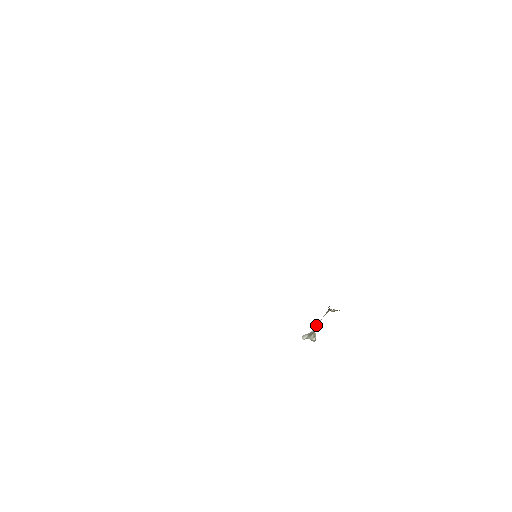
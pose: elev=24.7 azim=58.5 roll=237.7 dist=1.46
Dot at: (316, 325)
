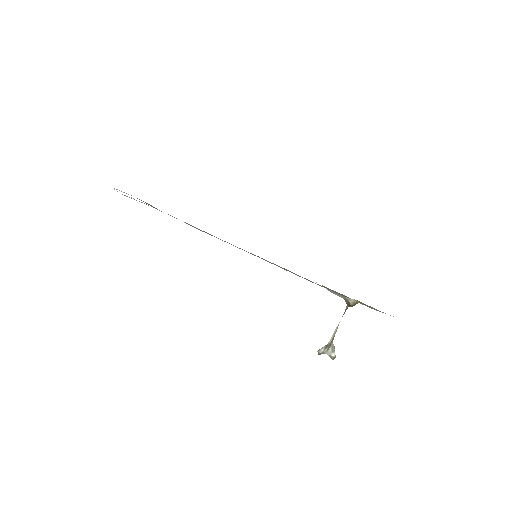
Dot at: occluded
